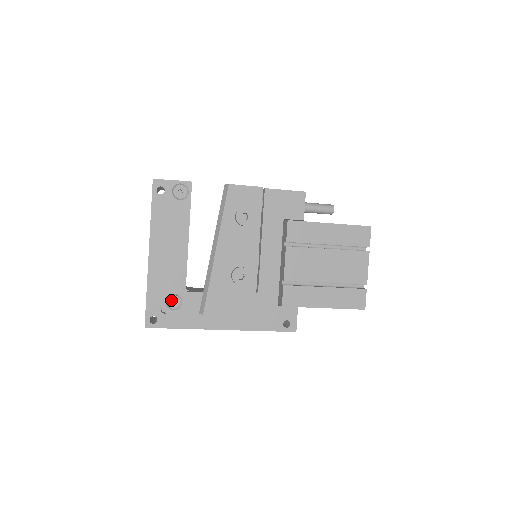
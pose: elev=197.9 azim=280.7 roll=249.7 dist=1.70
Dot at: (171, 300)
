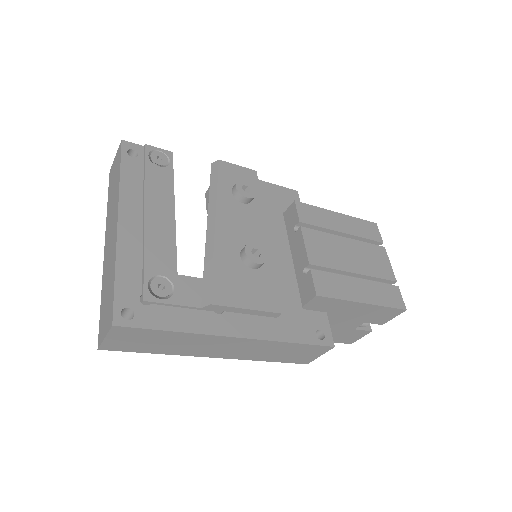
Dot at: (156, 284)
